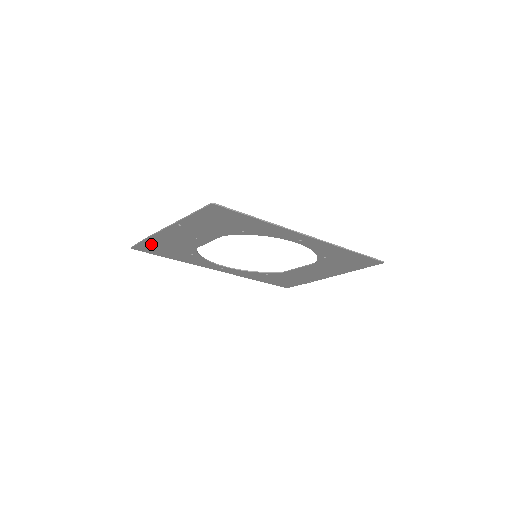
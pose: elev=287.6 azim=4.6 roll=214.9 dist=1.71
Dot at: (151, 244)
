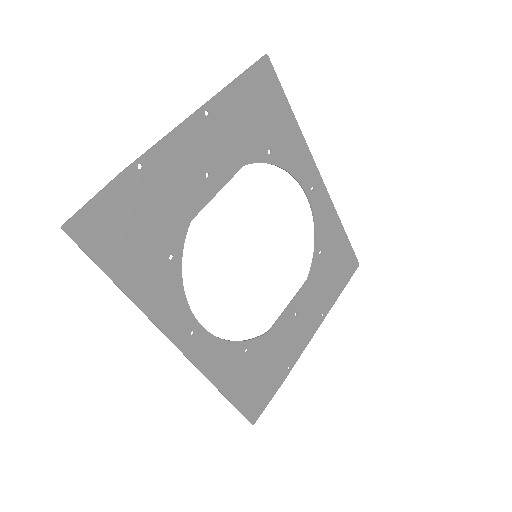
Dot at: (120, 200)
